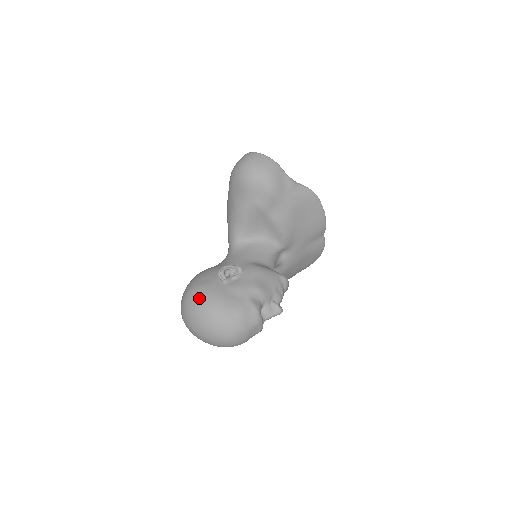
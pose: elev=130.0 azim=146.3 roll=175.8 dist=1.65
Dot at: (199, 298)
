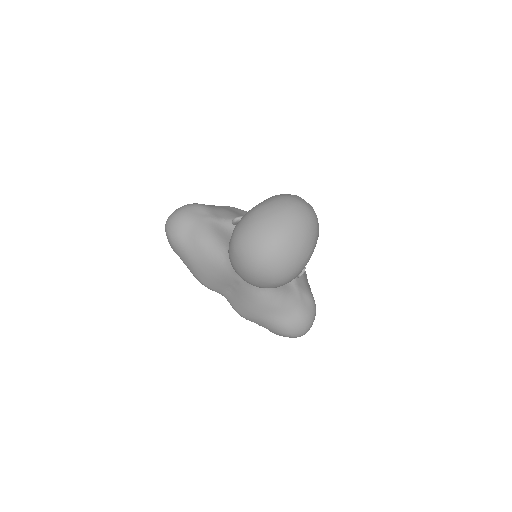
Dot at: (242, 221)
